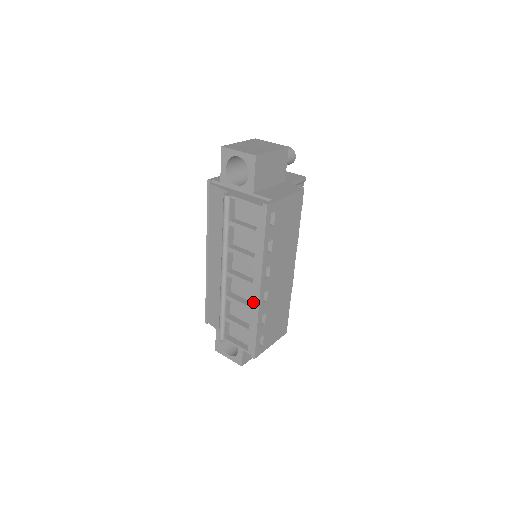
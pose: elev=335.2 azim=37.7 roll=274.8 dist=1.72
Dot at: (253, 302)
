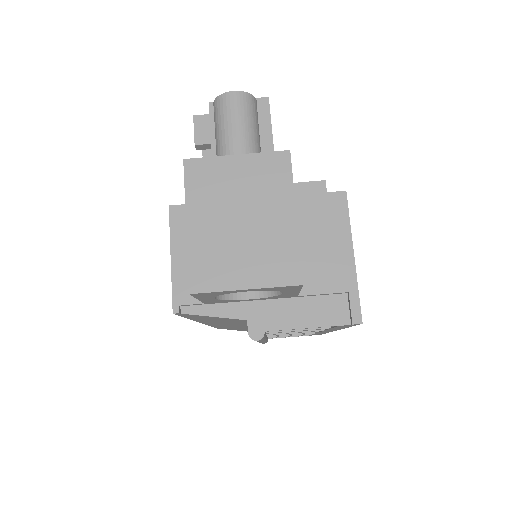
Dot at: occluded
